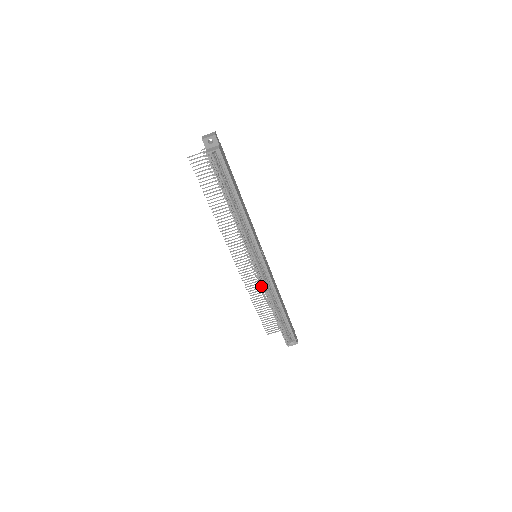
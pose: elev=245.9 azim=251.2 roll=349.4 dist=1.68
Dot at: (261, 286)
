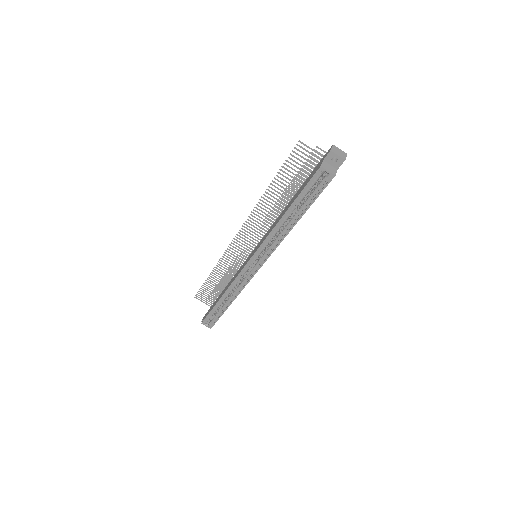
Dot at: (231, 268)
